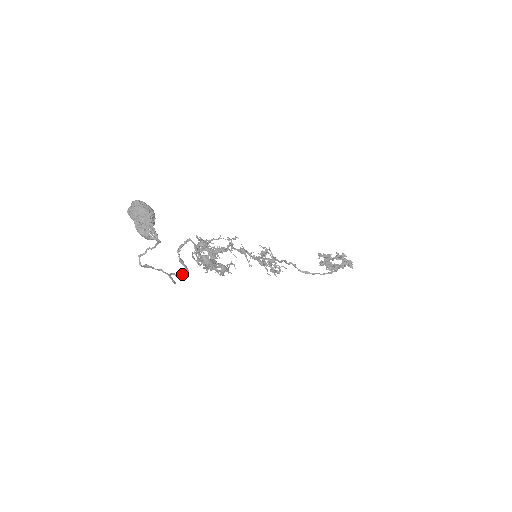
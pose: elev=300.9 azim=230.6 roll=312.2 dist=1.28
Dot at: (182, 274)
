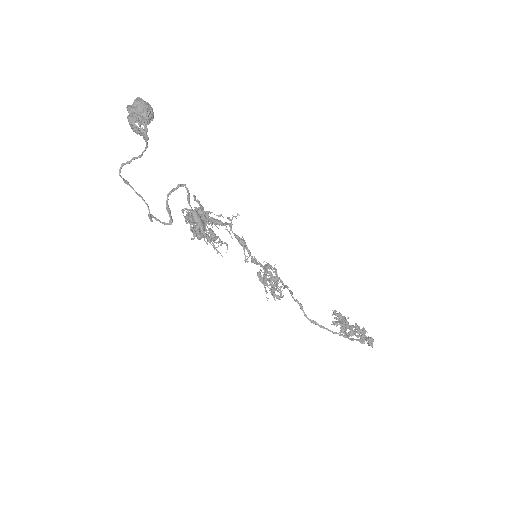
Dot at: (164, 223)
